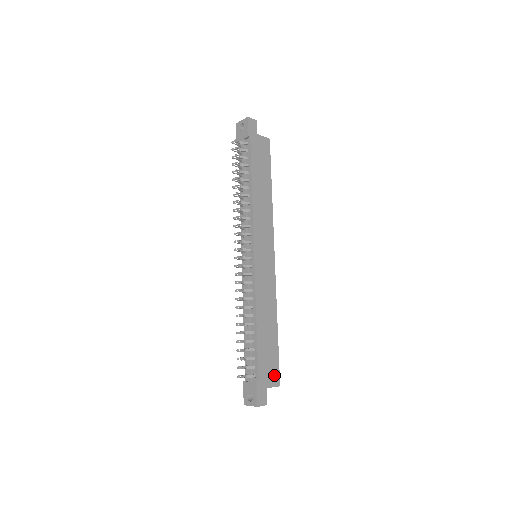
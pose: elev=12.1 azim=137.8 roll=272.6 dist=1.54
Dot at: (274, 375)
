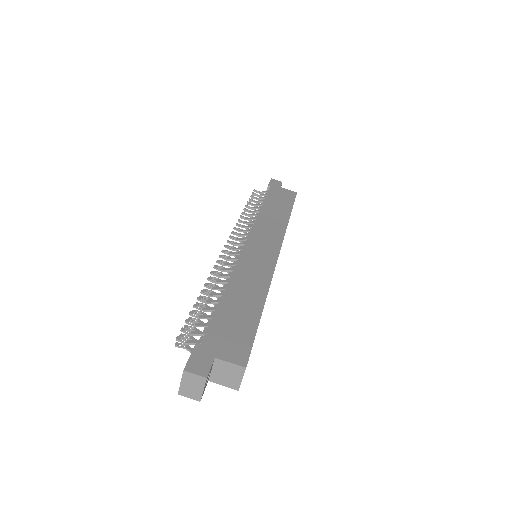
Dot at: (238, 350)
